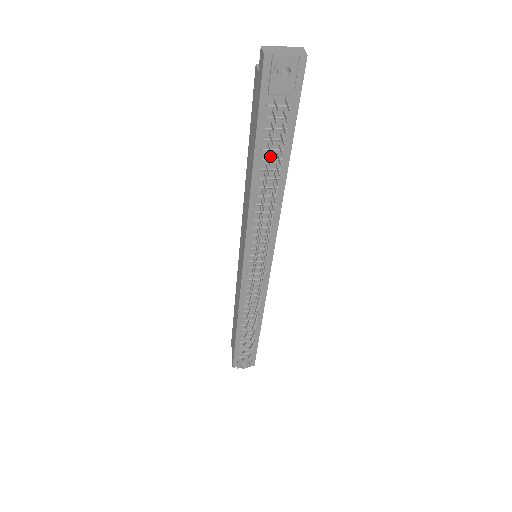
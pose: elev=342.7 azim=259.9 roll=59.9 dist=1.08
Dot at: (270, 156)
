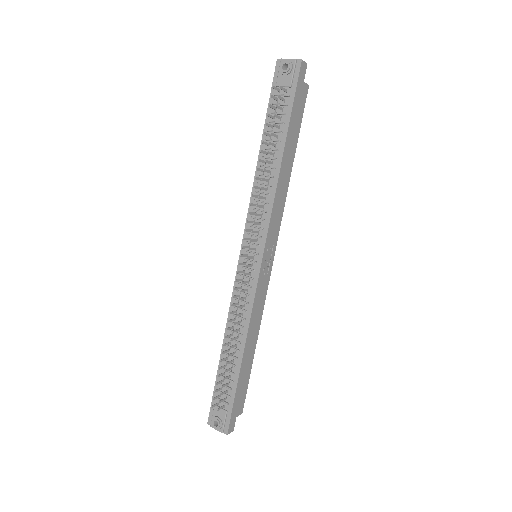
Dot at: (273, 138)
